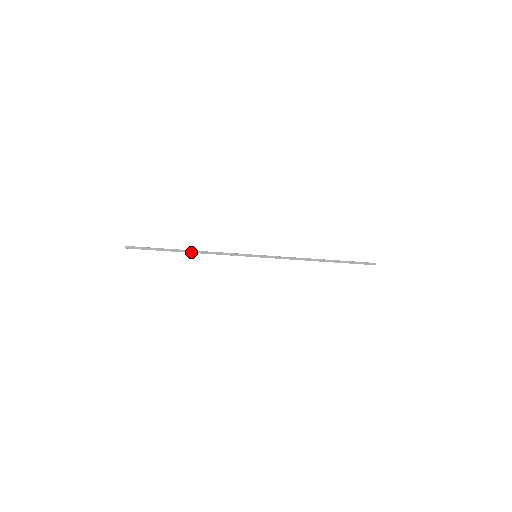
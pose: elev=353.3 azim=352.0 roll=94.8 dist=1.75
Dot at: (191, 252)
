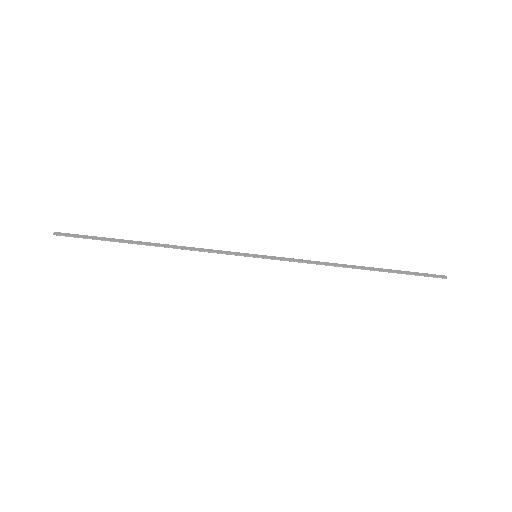
Dot at: (154, 245)
